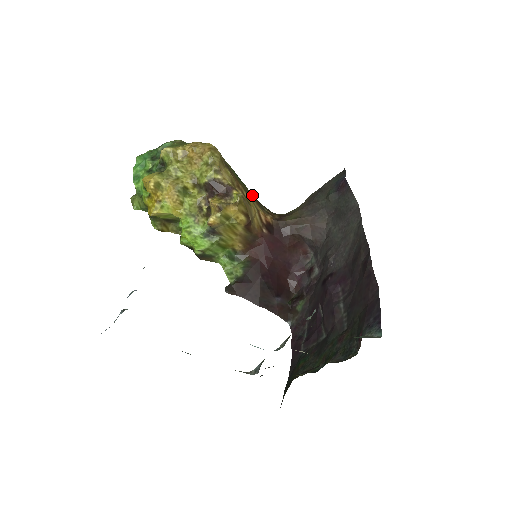
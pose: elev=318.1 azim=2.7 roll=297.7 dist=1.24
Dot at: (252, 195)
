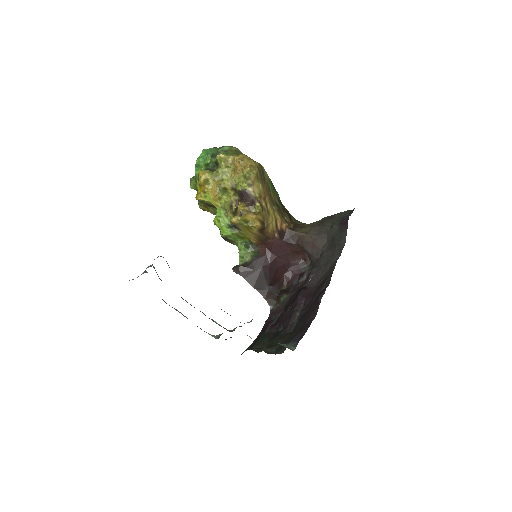
Dot at: (280, 203)
